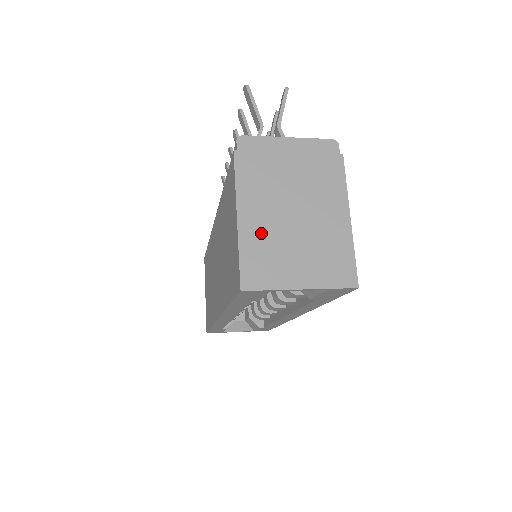
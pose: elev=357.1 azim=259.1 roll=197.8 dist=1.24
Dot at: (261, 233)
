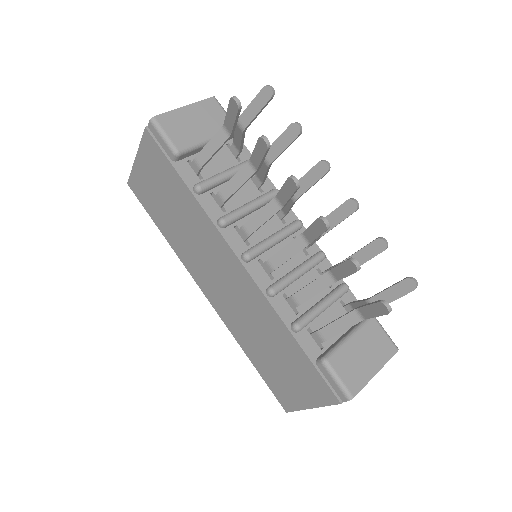
Dot at: occluded
